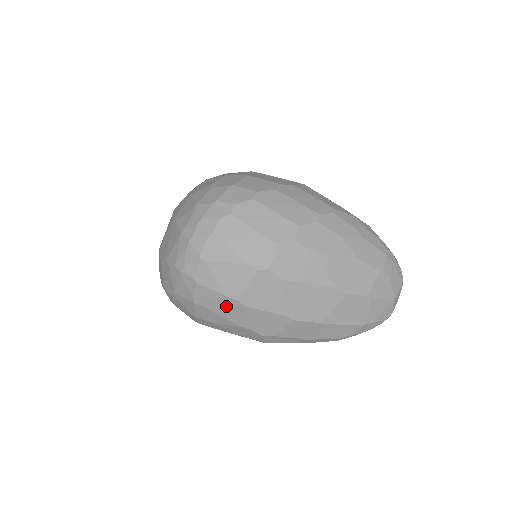
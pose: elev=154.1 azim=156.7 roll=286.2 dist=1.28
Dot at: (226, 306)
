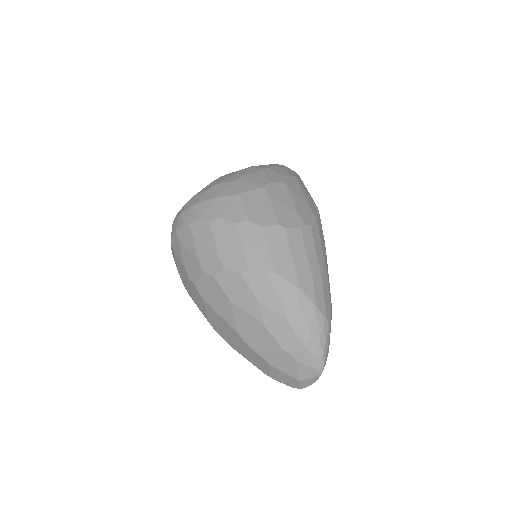
Dot at: occluded
